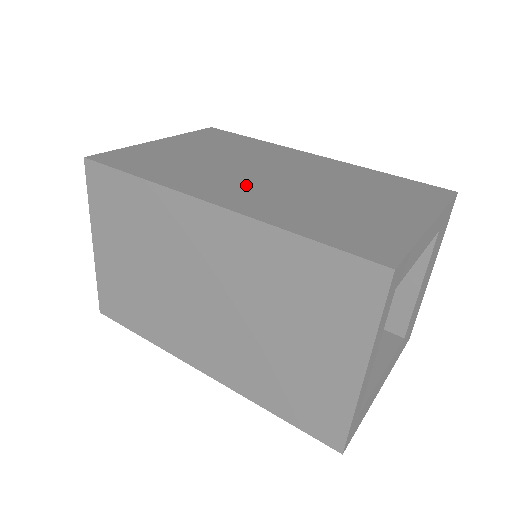
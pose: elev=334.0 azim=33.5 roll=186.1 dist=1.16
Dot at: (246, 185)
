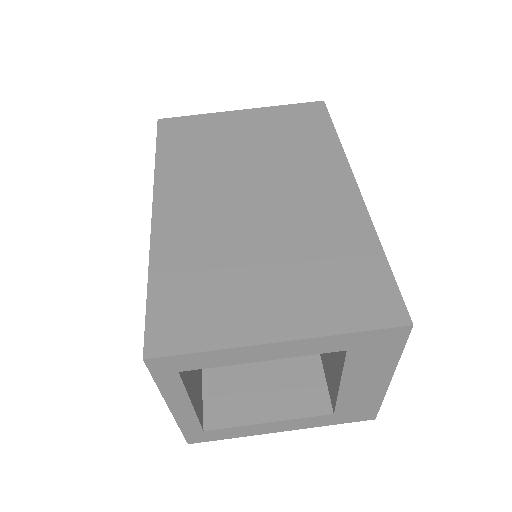
Dot at: (210, 202)
